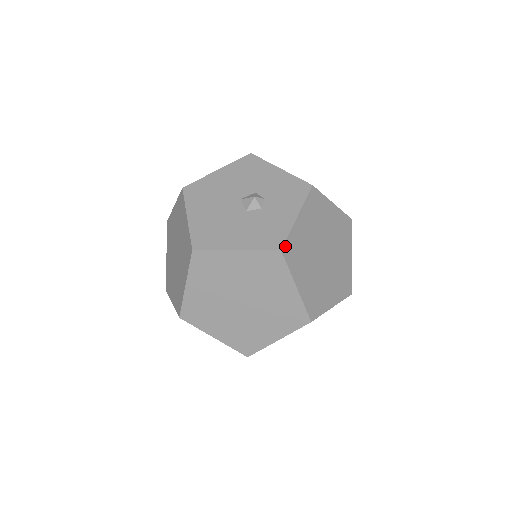
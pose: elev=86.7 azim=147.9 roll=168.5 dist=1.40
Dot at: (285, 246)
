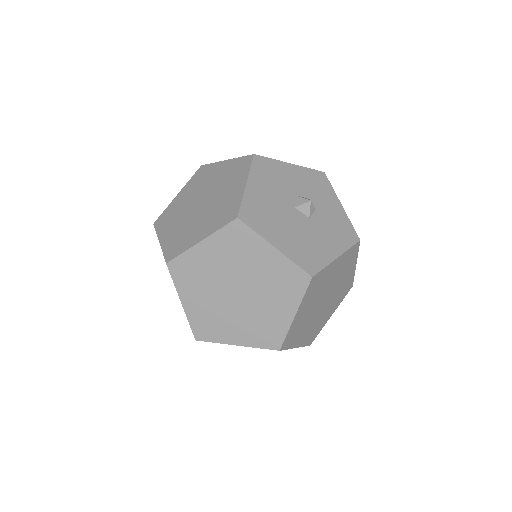
Dot at: (356, 235)
